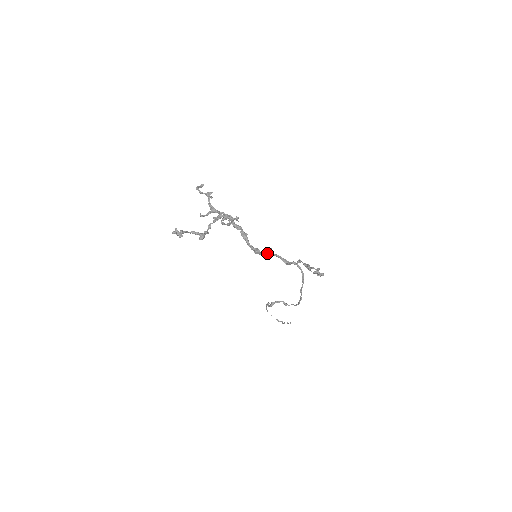
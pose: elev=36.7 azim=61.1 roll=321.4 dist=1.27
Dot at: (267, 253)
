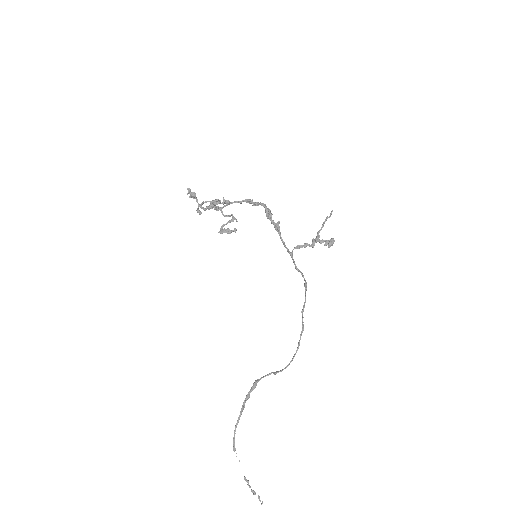
Dot at: (277, 224)
